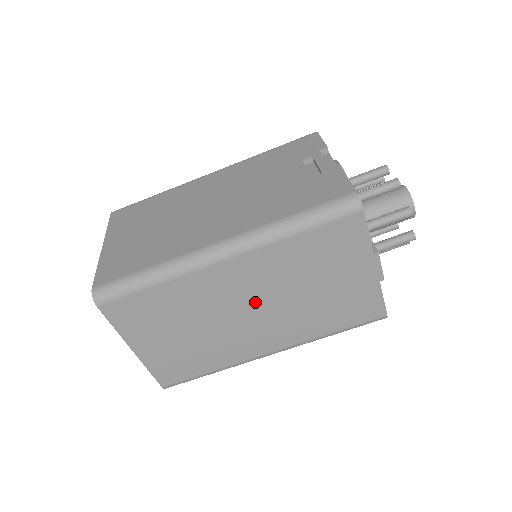
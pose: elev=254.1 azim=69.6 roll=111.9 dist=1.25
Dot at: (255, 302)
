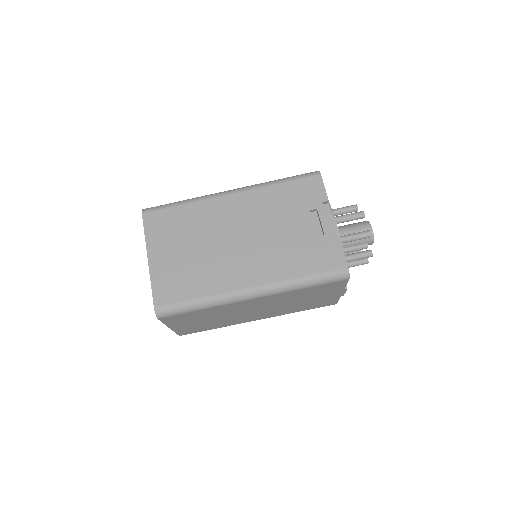
Dot at: (261, 308)
